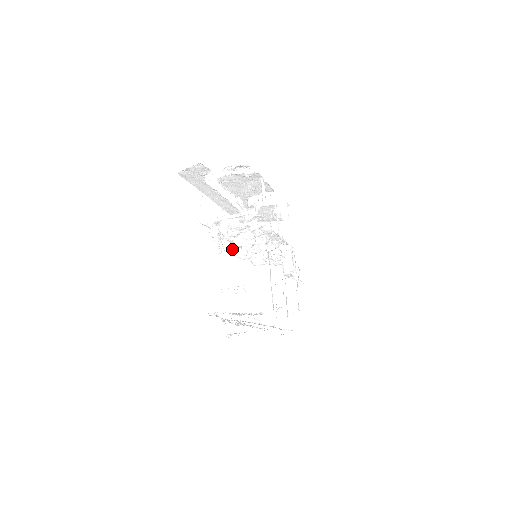
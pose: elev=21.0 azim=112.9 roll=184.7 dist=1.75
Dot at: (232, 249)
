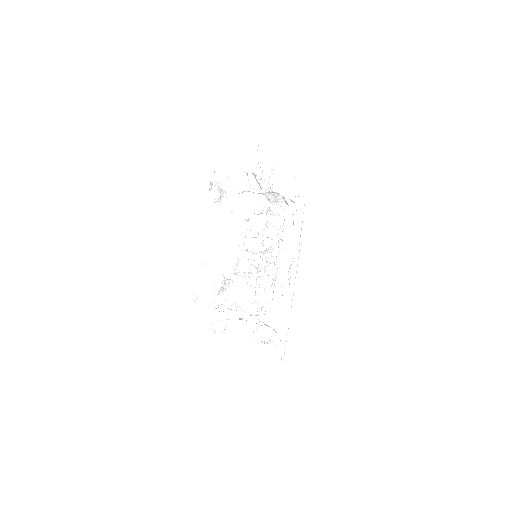
Dot at: occluded
